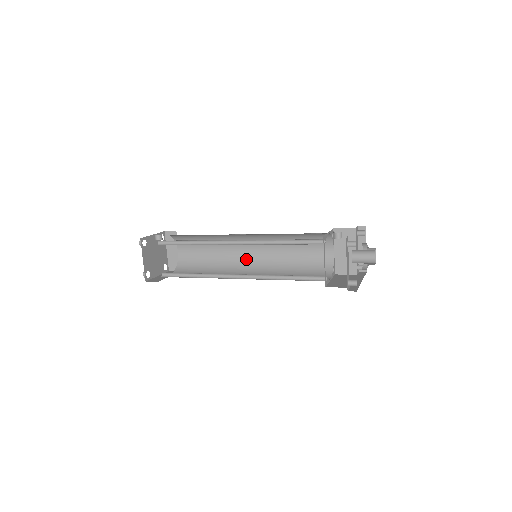
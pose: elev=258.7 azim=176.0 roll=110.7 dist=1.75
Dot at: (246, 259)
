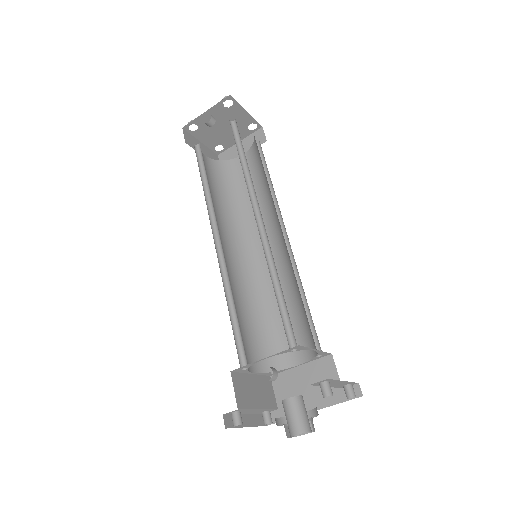
Dot at: (279, 223)
